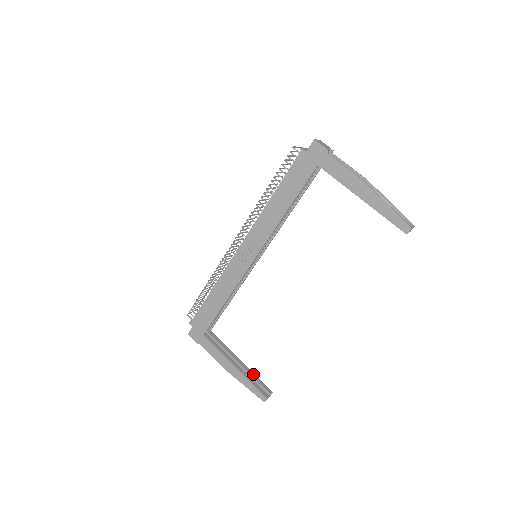
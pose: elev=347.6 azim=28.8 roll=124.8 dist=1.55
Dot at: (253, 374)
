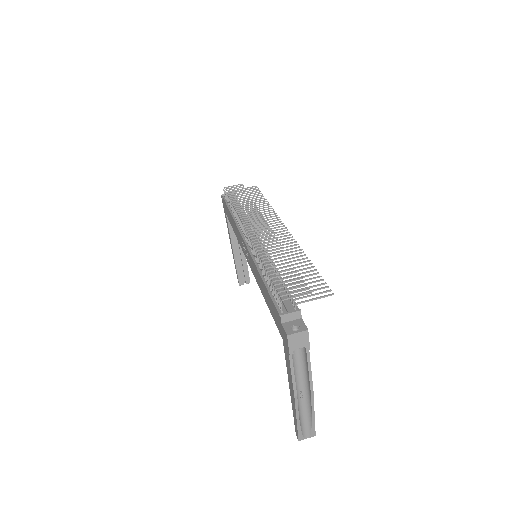
Dot at: (245, 264)
